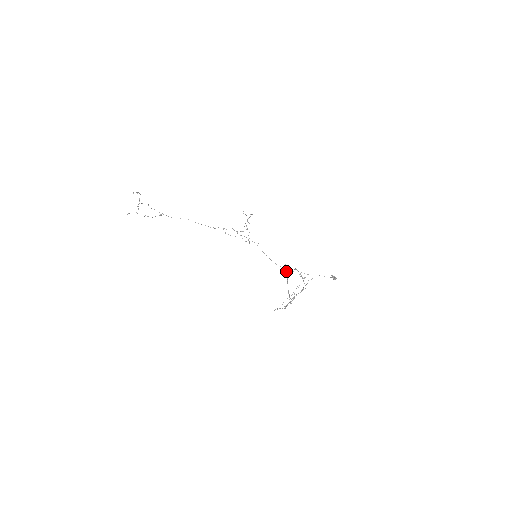
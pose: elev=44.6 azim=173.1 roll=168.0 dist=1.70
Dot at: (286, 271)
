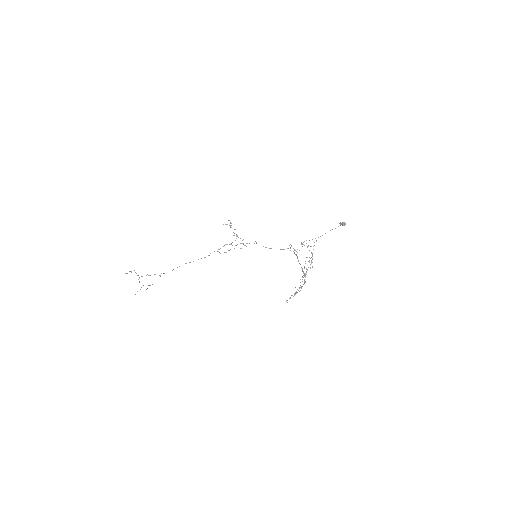
Dot at: (294, 250)
